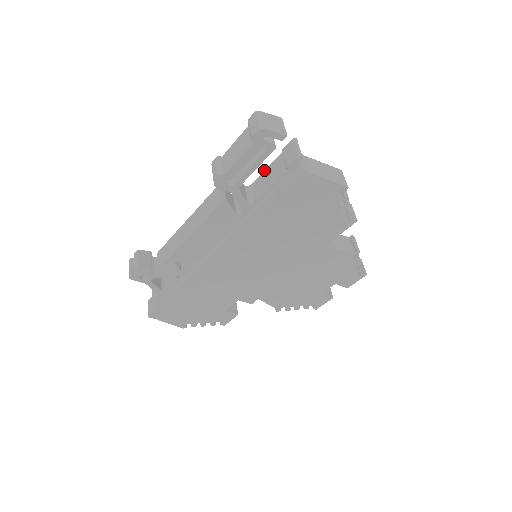
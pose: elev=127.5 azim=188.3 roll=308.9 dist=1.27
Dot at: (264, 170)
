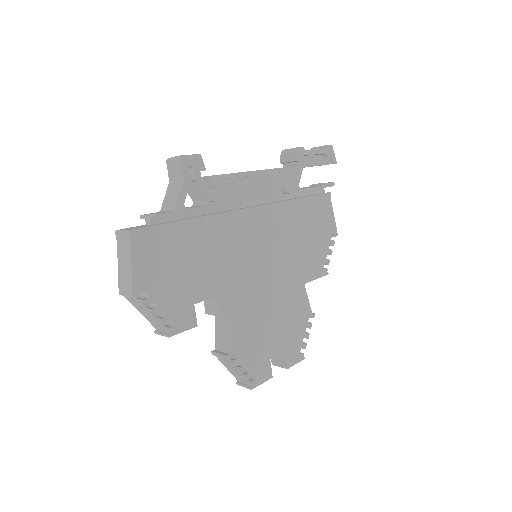
Dot at: occluded
